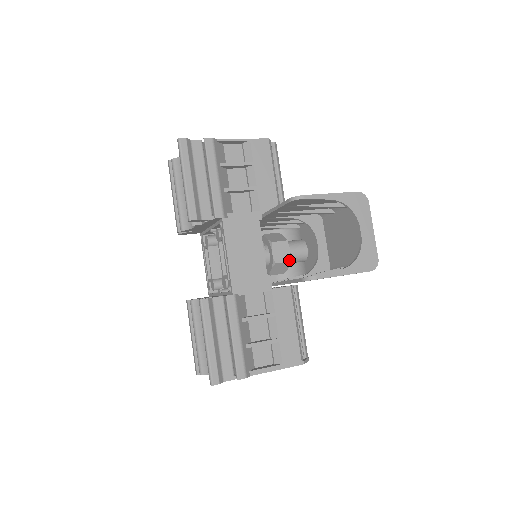
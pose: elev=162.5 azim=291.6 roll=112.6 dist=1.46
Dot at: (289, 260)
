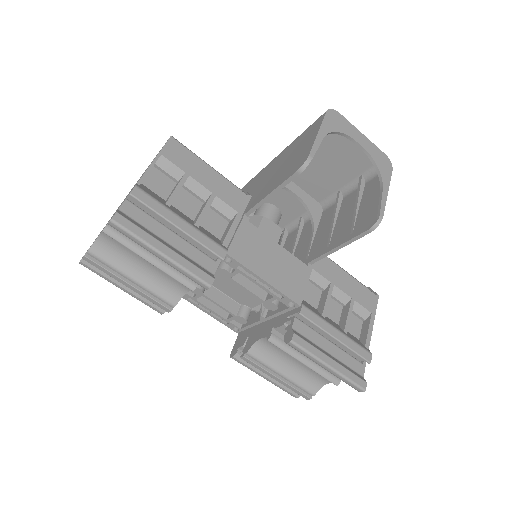
Dot at: (281, 231)
